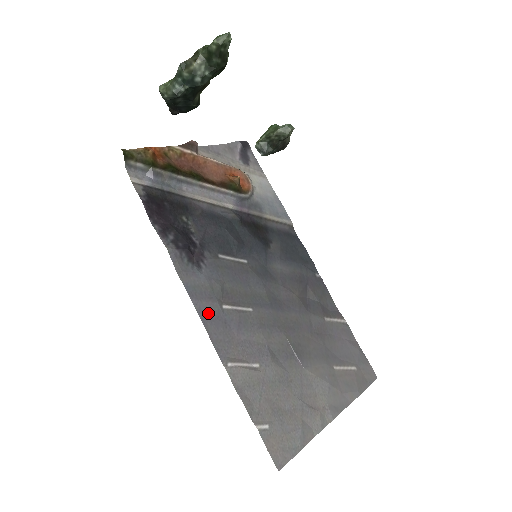
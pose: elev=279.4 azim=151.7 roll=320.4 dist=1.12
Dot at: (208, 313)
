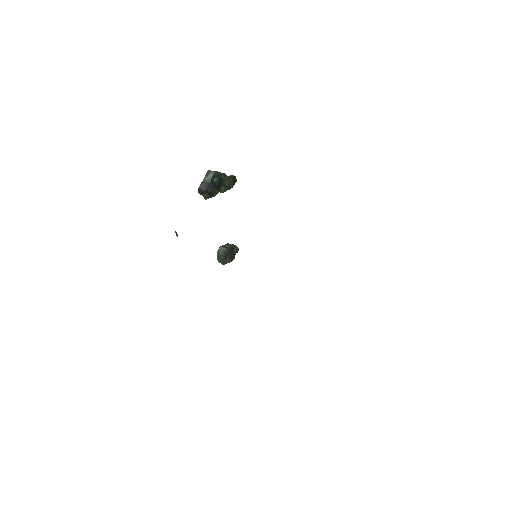
Dot at: occluded
